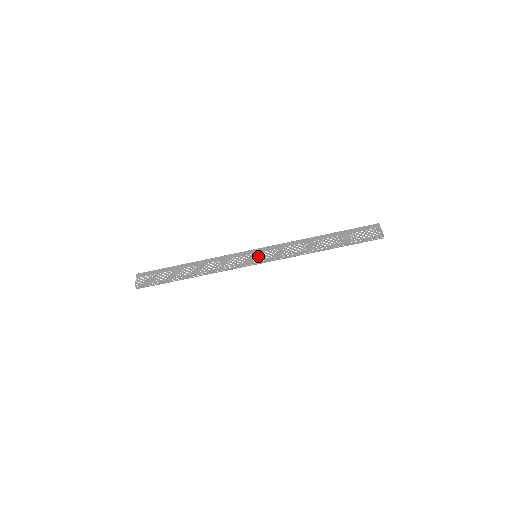
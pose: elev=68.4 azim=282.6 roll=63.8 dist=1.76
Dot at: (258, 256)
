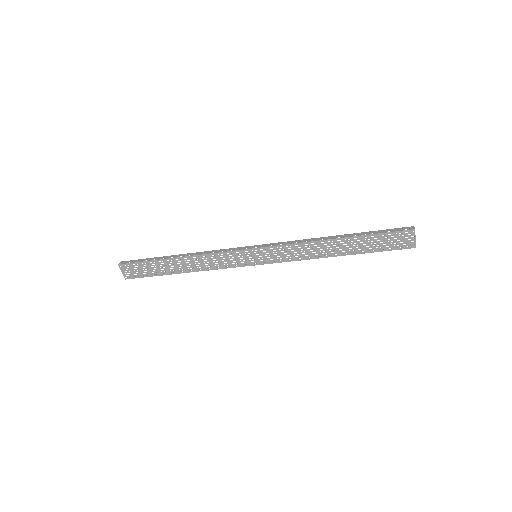
Dot at: (259, 259)
